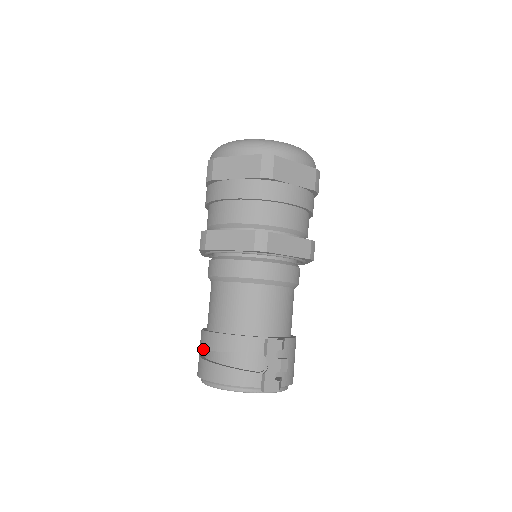
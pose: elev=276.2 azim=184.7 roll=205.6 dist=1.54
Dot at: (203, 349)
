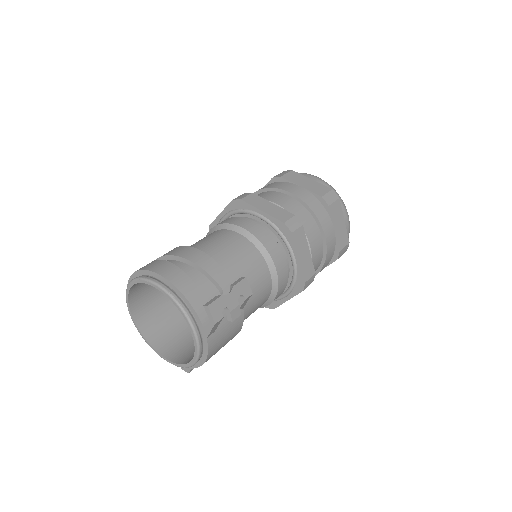
Dot at: (166, 254)
